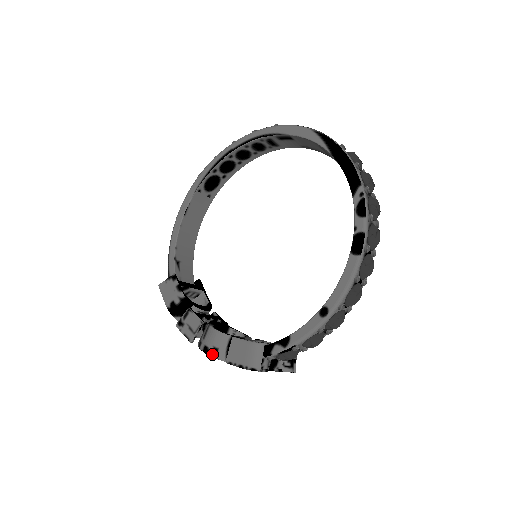
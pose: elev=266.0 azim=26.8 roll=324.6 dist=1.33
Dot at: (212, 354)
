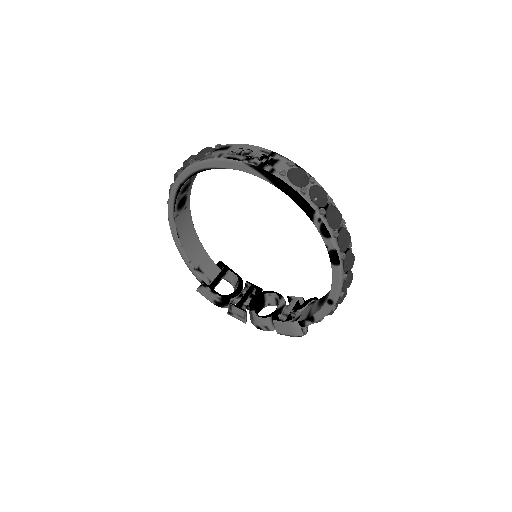
Dot at: (265, 330)
